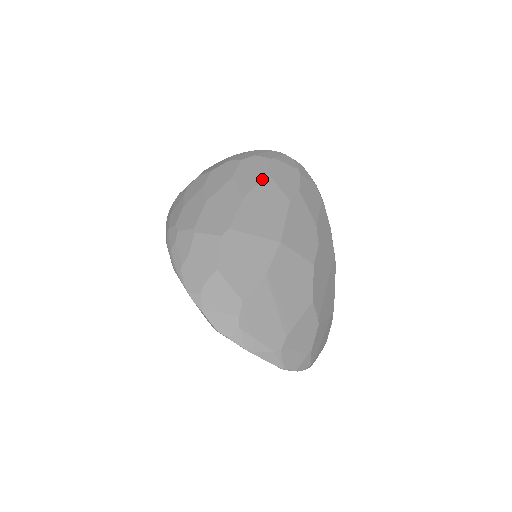
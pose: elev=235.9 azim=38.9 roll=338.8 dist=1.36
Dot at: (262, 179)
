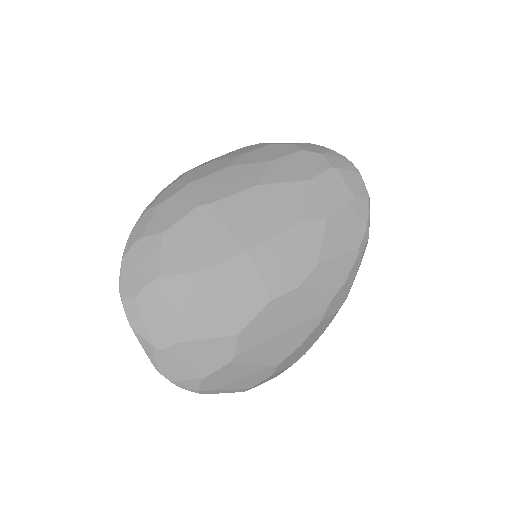
Dot at: (296, 180)
